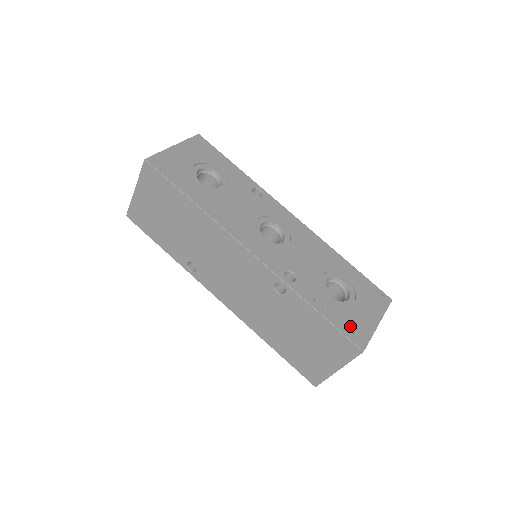
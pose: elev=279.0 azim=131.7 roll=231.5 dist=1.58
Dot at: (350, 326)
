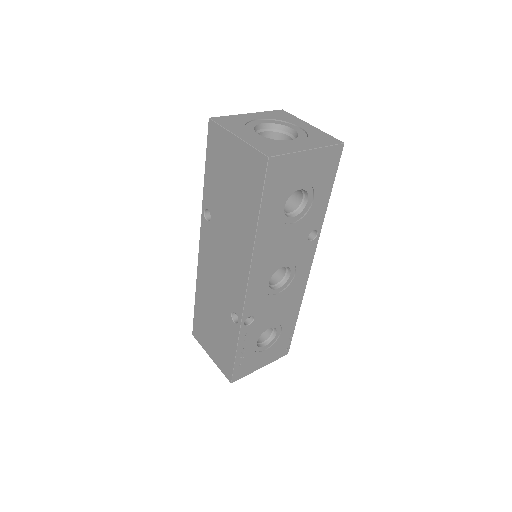
Dot at: (243, 366)
